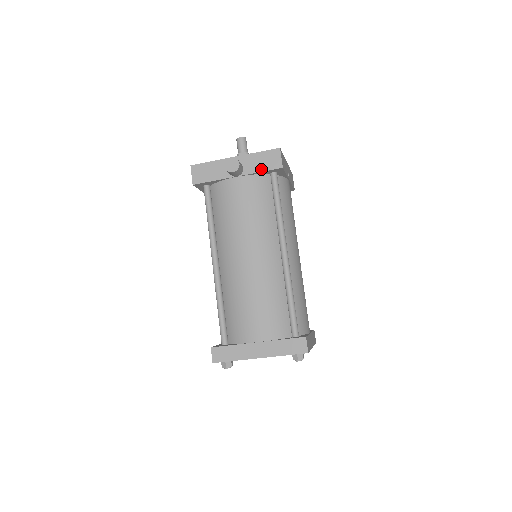
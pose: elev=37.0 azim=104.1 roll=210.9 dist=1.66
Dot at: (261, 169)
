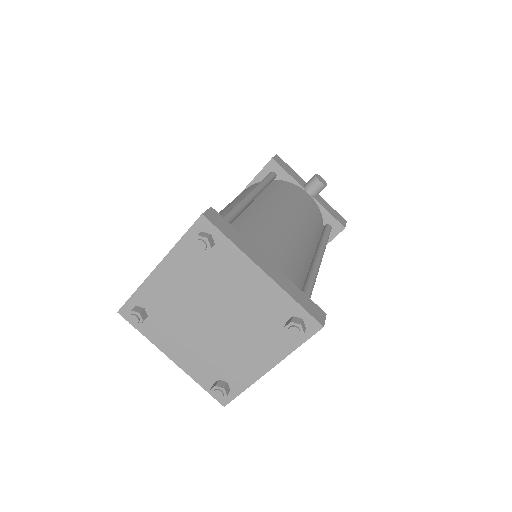
Dot at: (329, 211)
